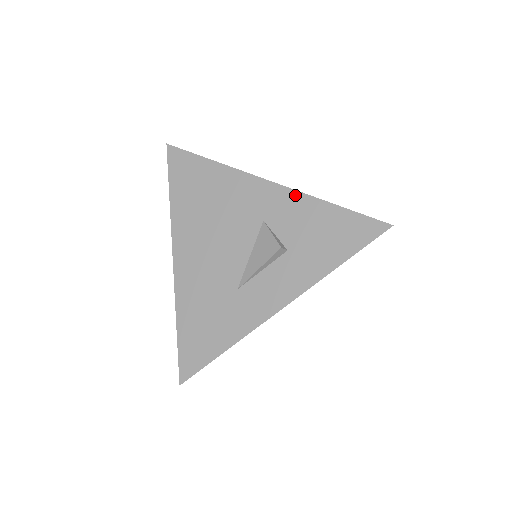
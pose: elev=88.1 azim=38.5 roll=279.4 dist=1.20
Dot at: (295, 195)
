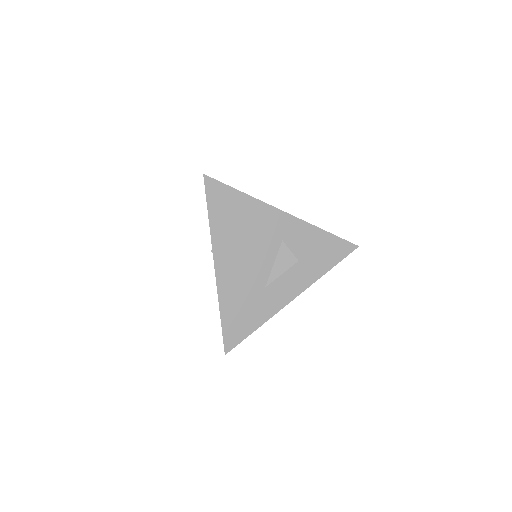
Dot at: (303, 224)
